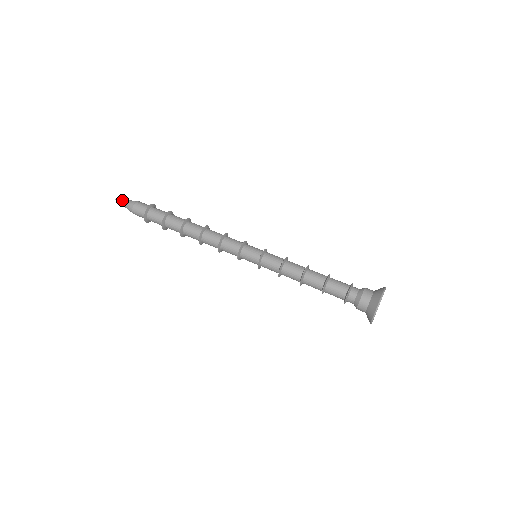
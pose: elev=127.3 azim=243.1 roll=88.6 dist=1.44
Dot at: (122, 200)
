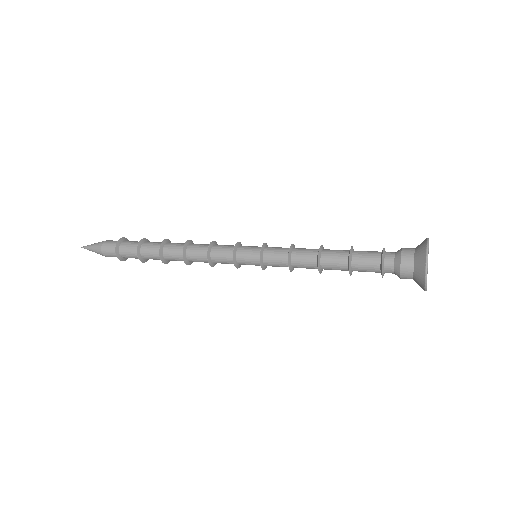
Dot at: (88, 246)
